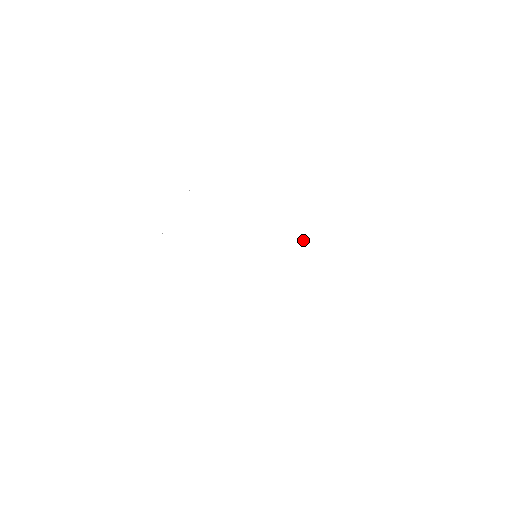
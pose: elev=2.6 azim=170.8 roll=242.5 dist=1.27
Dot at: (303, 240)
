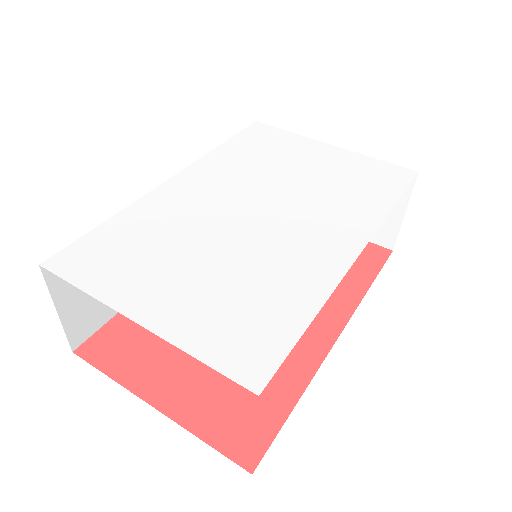
Dot at: (304, 203)
